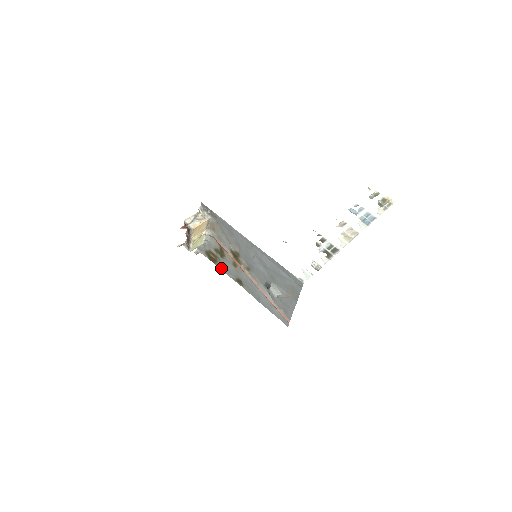
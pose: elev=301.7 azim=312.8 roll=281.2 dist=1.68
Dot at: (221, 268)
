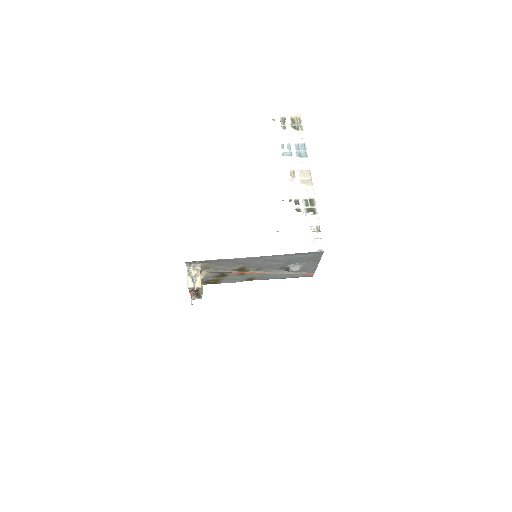
Dot at: (226, 282)
